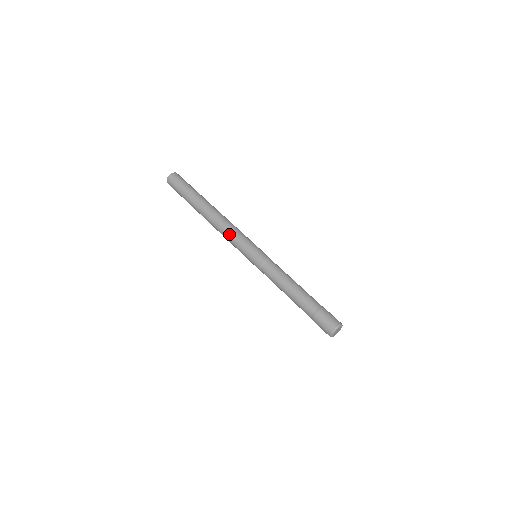
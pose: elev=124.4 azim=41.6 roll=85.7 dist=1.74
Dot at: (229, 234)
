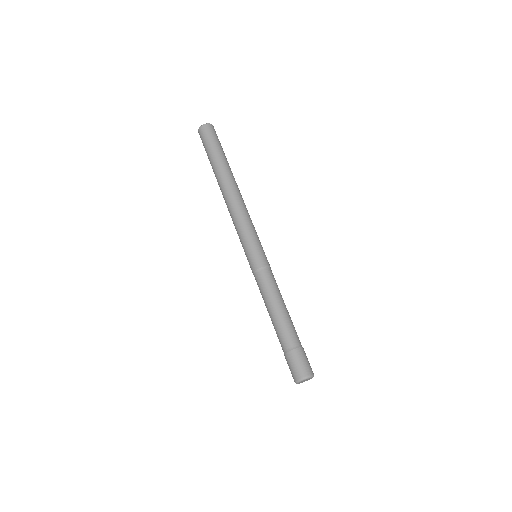
Dot at: (234, 225)
